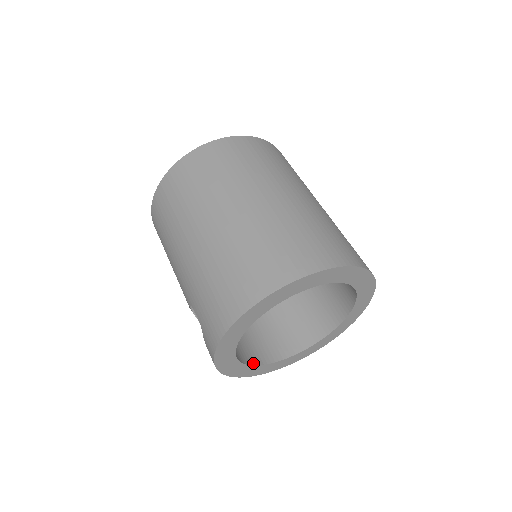
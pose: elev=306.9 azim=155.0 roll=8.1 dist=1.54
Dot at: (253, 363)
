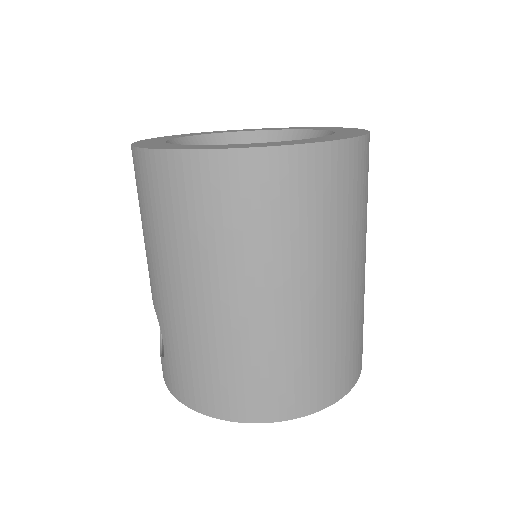
Dot at: occluded
